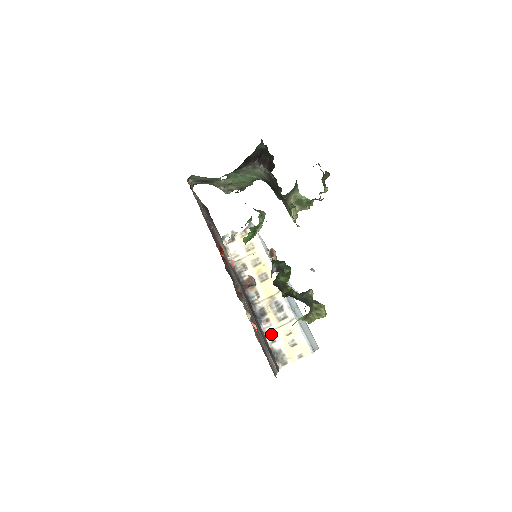
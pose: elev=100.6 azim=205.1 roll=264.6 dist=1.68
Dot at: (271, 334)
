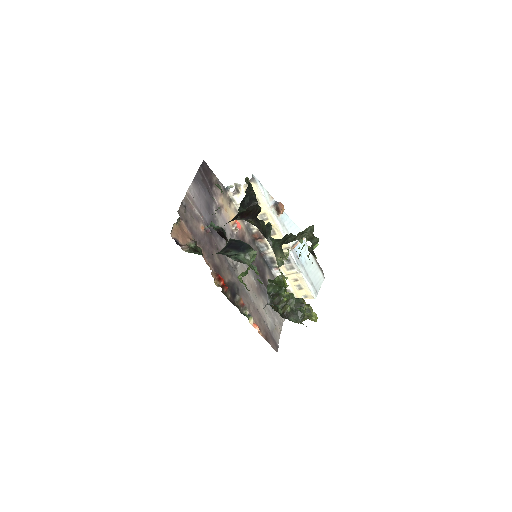
Dot at: occluded
